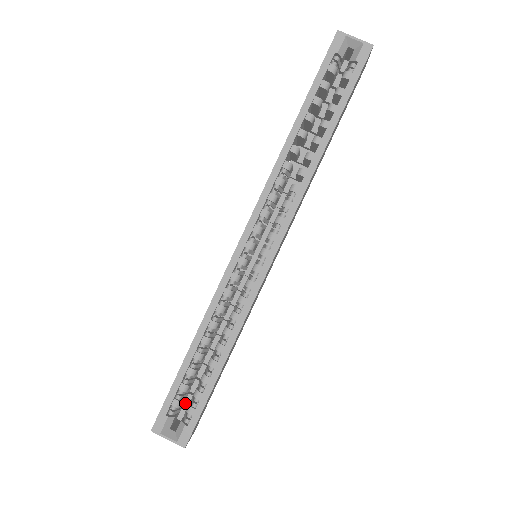
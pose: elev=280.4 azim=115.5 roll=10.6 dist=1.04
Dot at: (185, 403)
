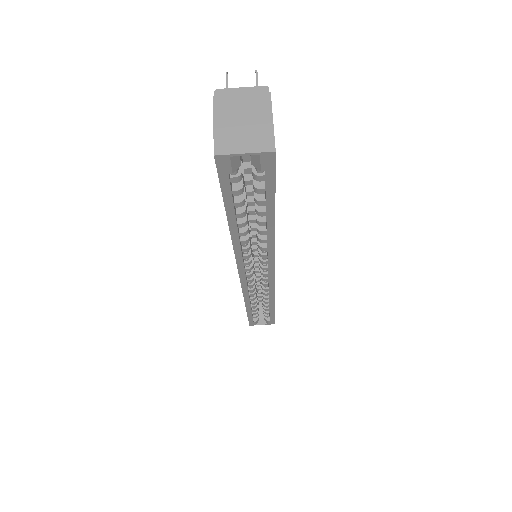
Dot at: occluded
